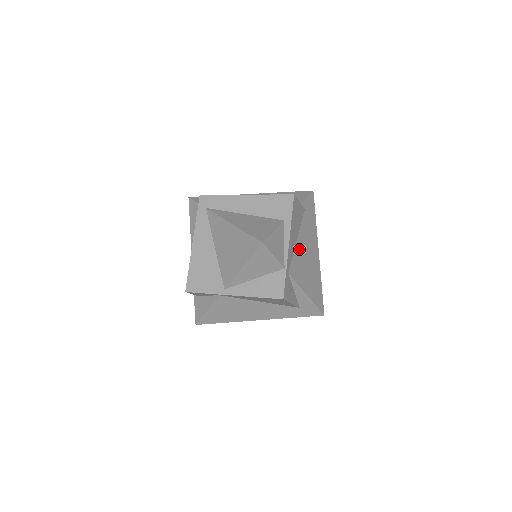
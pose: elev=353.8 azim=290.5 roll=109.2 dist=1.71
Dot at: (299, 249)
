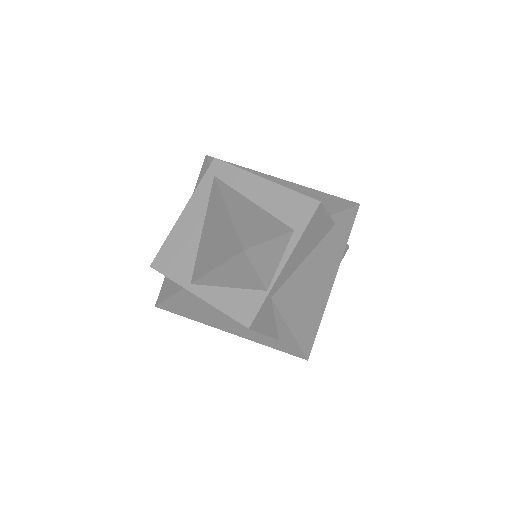
Dot at: (303, 272)
